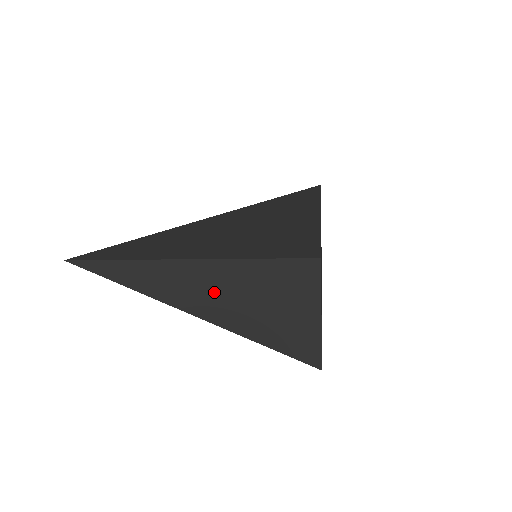
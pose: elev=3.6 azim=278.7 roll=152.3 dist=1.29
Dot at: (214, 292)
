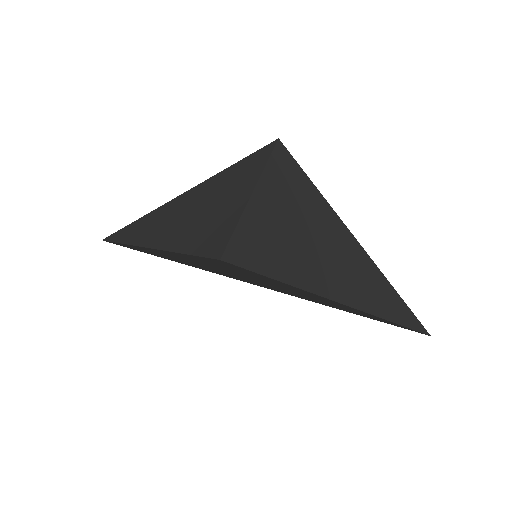
Dot at: (173, 216)
